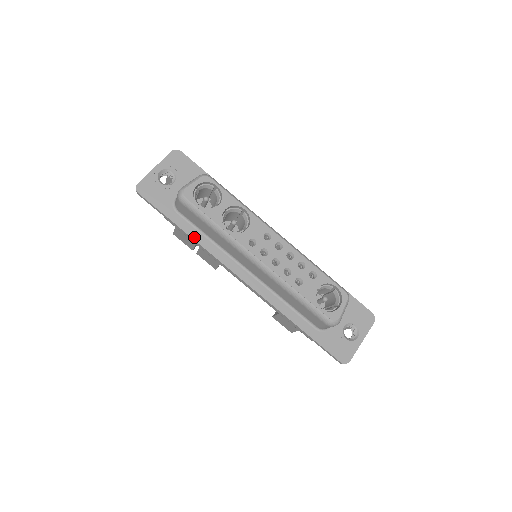
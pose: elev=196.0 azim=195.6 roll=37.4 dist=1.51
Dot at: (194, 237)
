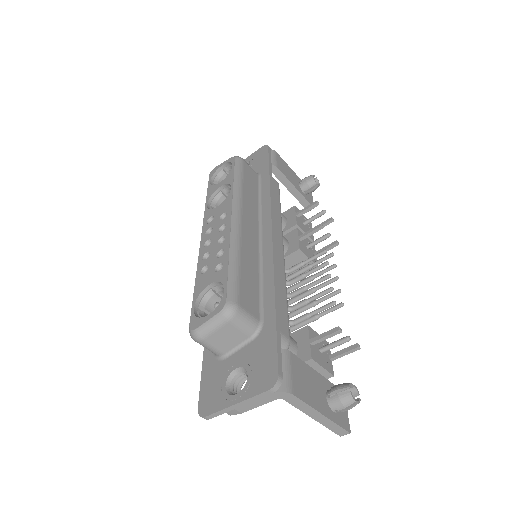
Dot at: occluded
